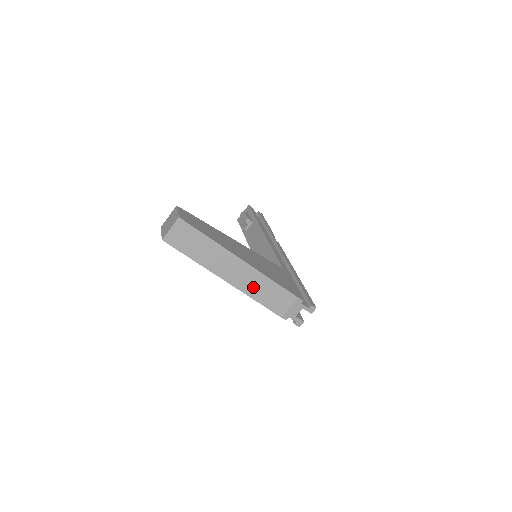
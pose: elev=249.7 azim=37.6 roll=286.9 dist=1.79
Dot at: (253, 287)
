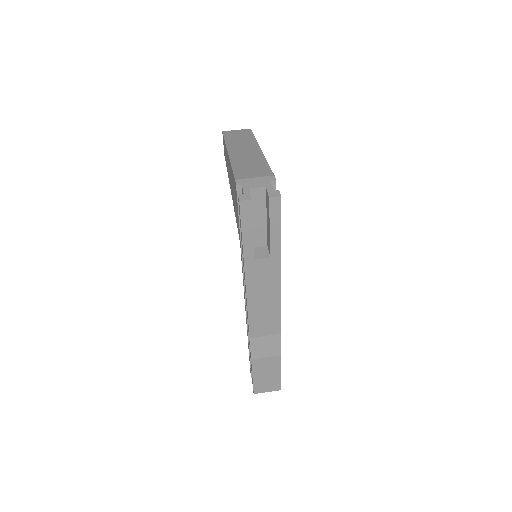
Dot at: (244, 160)
